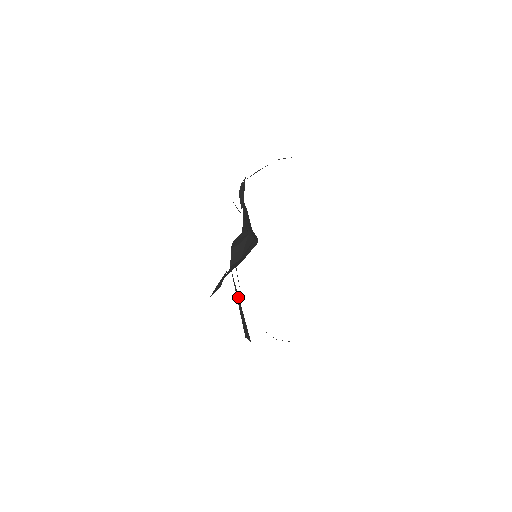
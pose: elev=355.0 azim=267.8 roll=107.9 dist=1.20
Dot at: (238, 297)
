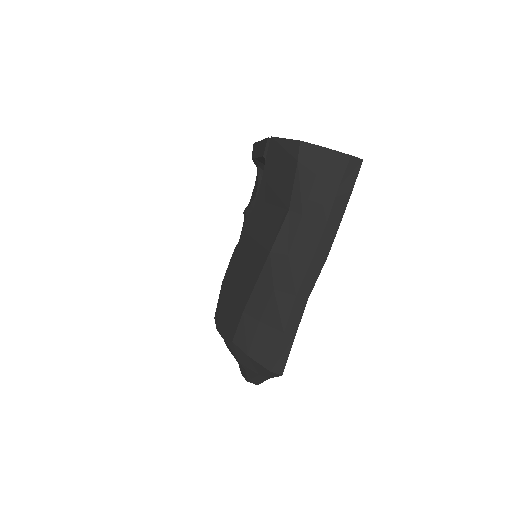
Dot at: (261, 226)
